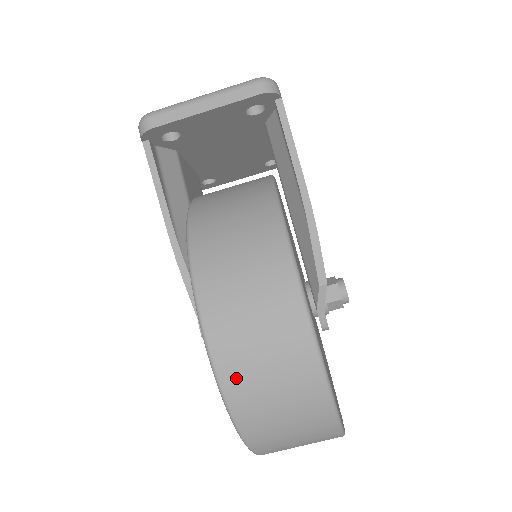
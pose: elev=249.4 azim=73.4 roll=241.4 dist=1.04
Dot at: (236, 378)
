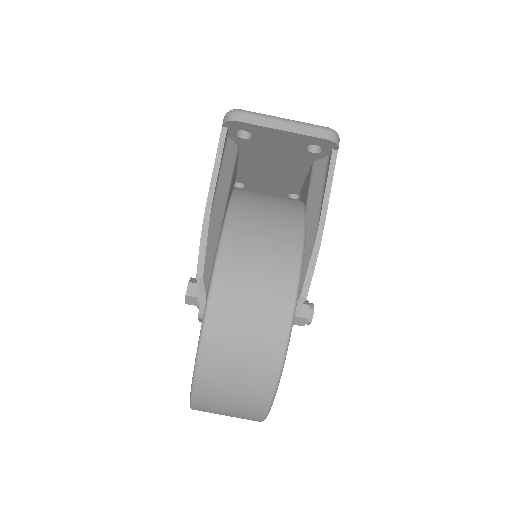
Dot at: (219, 327)
